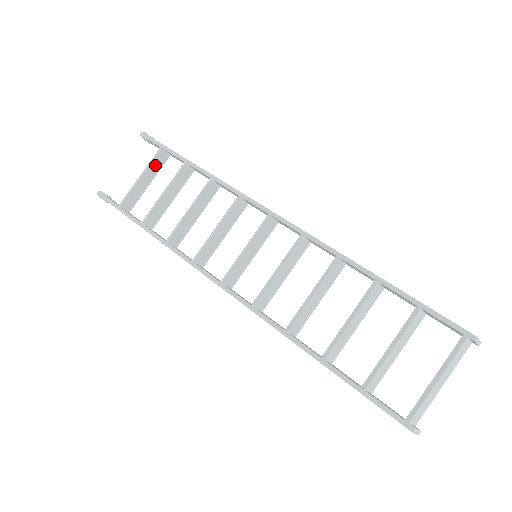
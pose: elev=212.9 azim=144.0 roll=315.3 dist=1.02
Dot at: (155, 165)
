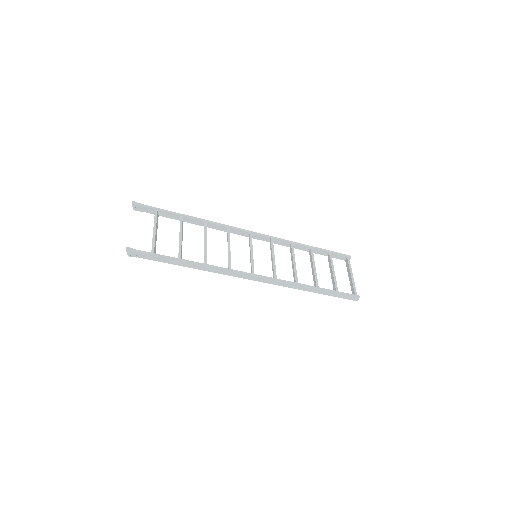
Dot at: (157, 222)
